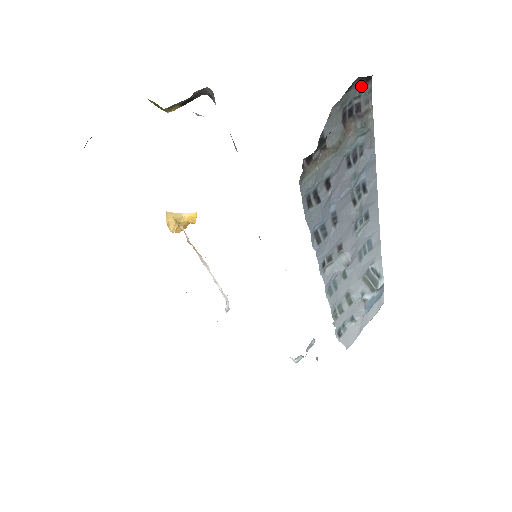
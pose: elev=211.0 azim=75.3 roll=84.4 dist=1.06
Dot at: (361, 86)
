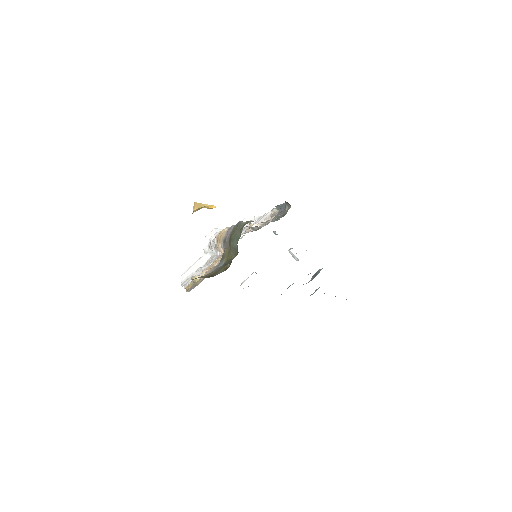
Dot at: occluded
